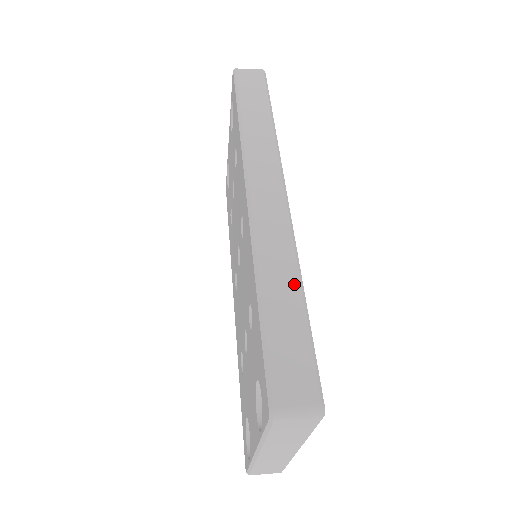
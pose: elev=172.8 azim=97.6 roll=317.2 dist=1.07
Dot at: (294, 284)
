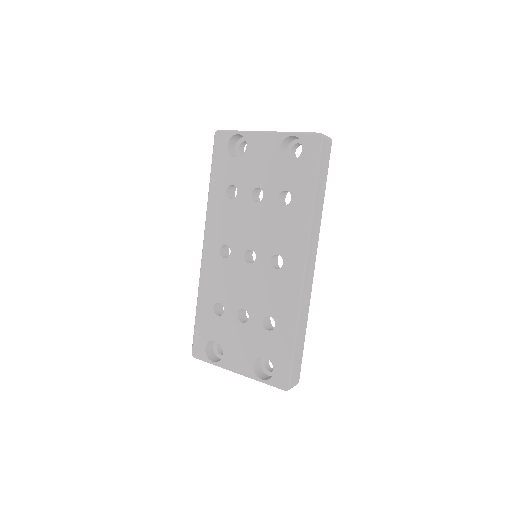
Dot at: (305, 327)
